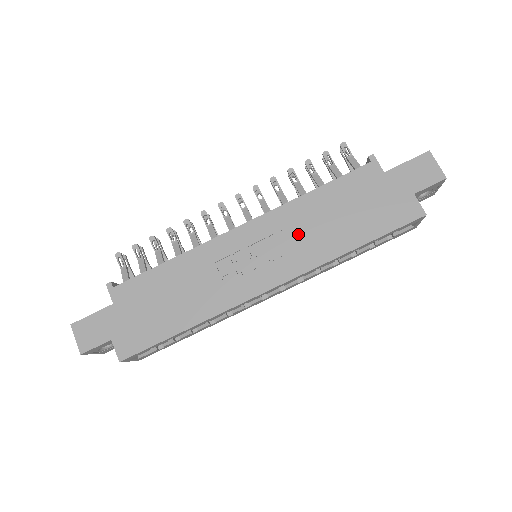
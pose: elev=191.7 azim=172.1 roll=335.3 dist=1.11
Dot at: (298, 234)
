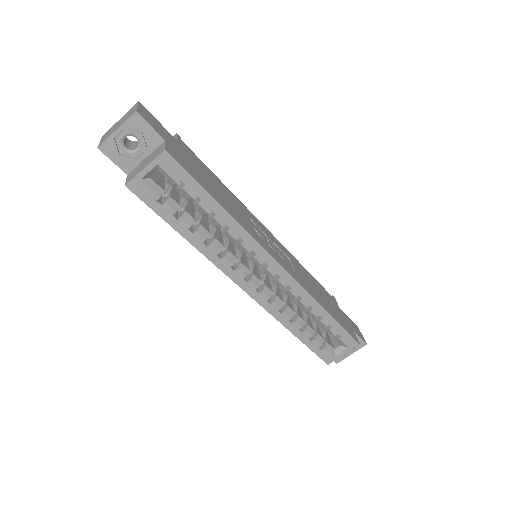
Dot at: (298, 270)
